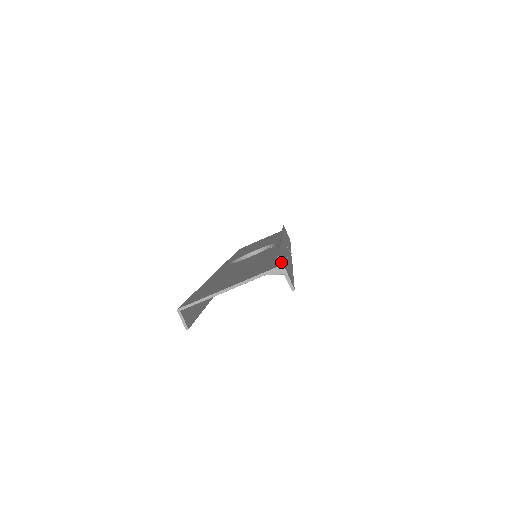
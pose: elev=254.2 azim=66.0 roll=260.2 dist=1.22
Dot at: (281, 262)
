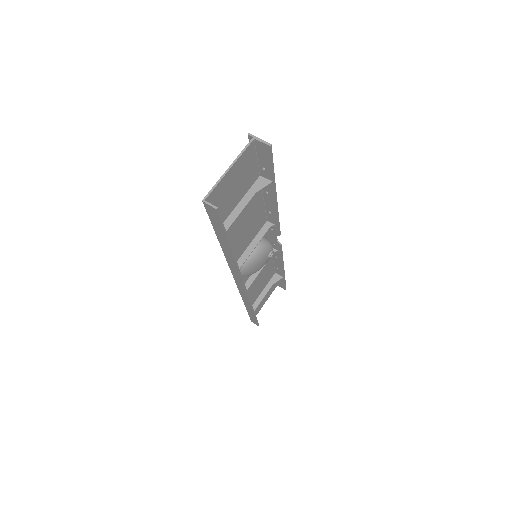
Dot at: (252, 136)
